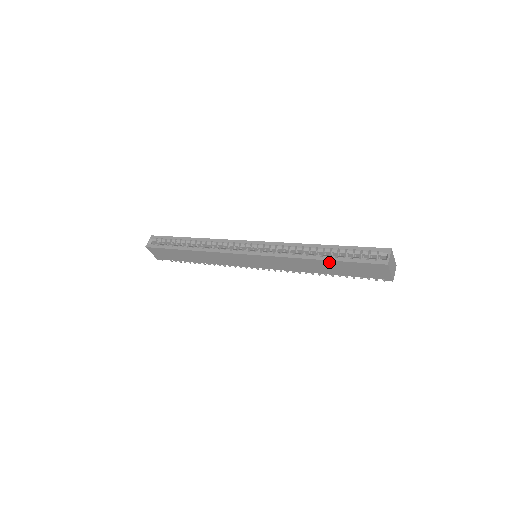
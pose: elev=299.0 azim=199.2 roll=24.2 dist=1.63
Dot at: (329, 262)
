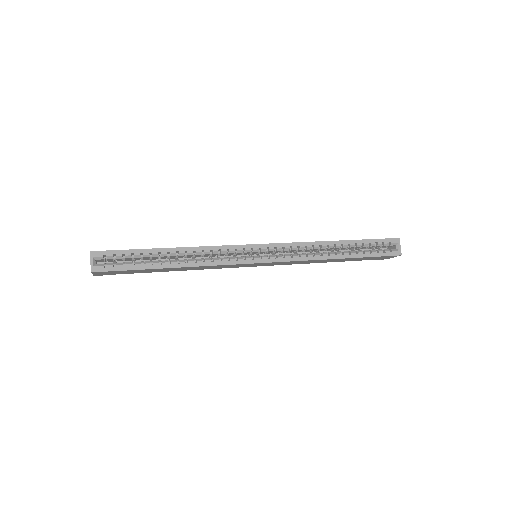
Dot at: (349, 258)
